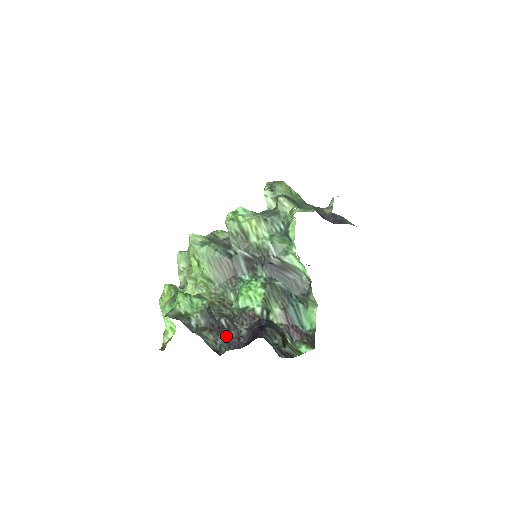
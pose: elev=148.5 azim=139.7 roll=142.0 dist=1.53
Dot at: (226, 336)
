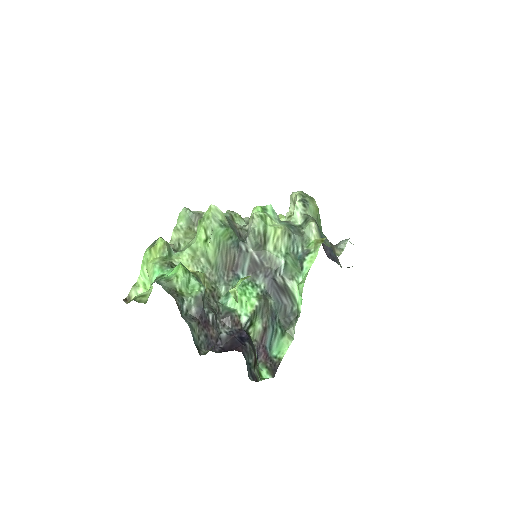
Dot at: (209, 333)
